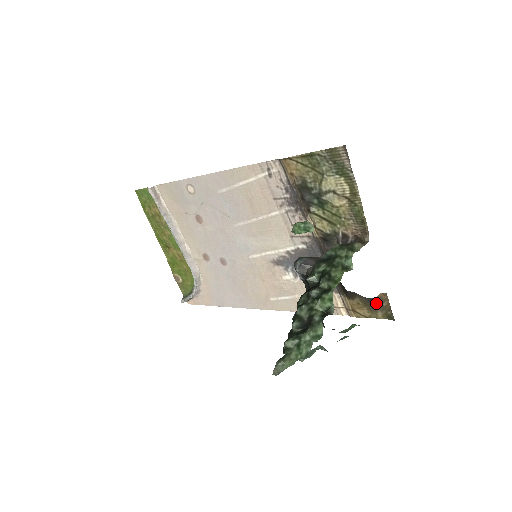
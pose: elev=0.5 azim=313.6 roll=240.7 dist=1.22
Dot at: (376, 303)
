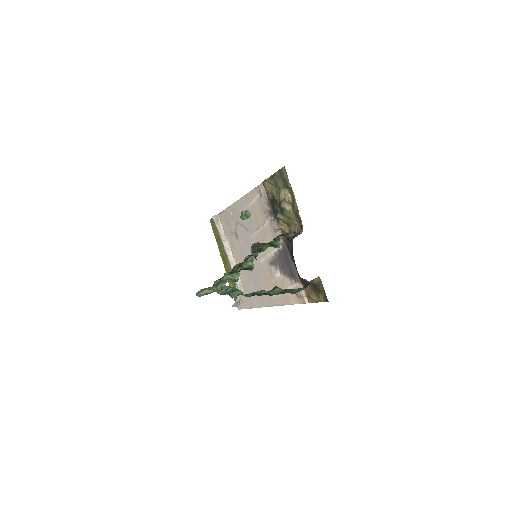
Dot at: (317, 287)
